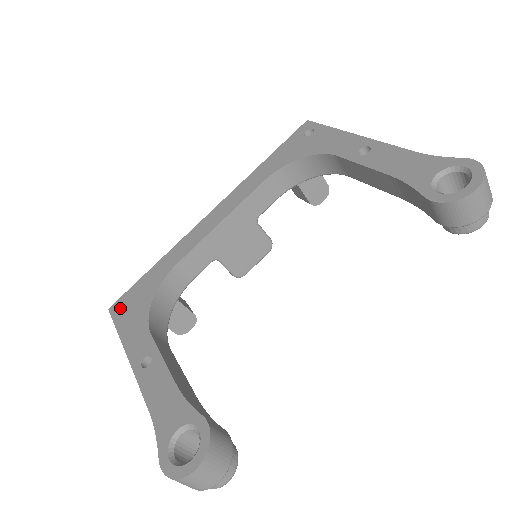
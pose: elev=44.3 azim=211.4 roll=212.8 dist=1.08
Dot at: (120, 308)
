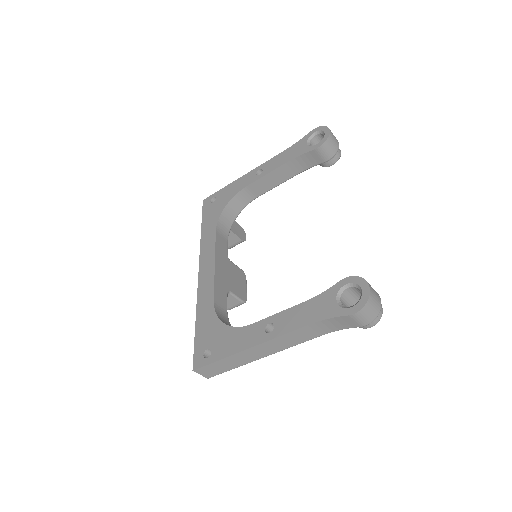
Dot at: (203, 357)
